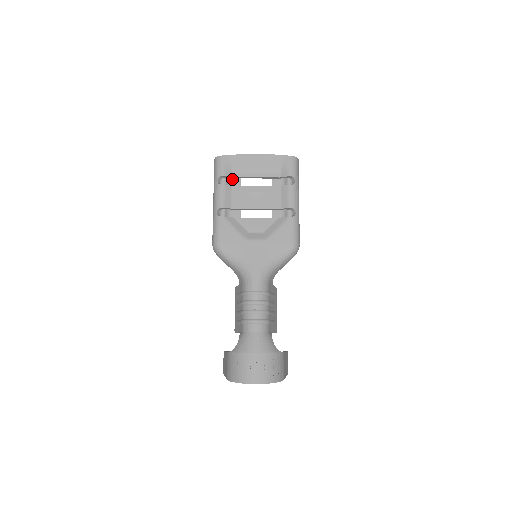
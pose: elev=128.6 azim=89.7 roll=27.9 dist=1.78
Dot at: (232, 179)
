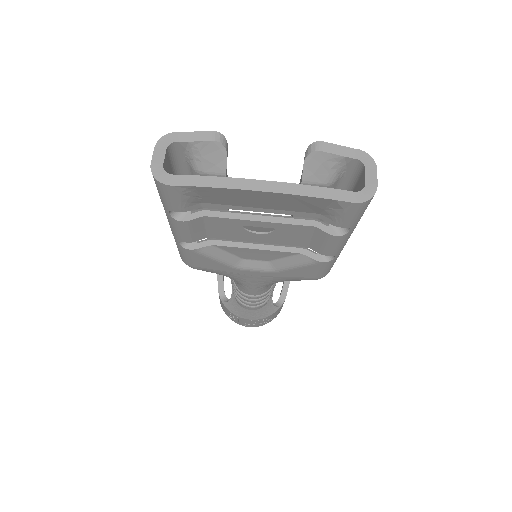
Dot at: occluded
